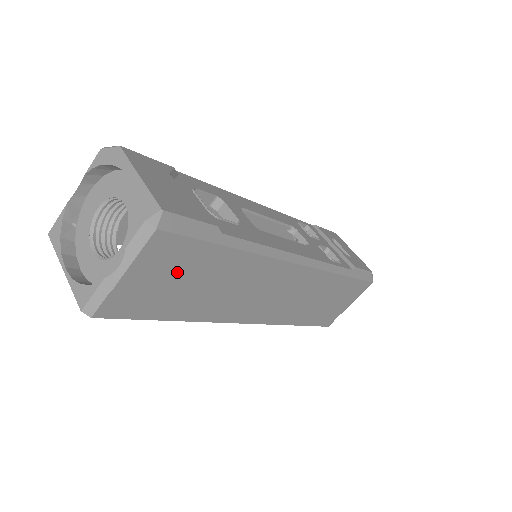
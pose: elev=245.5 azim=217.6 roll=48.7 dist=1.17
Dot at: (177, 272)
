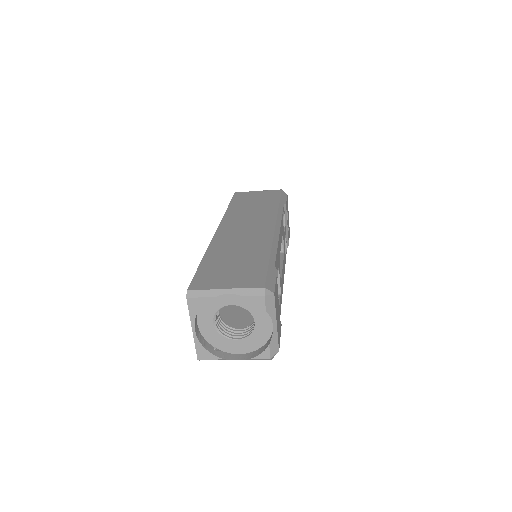
Dot at: occluded
